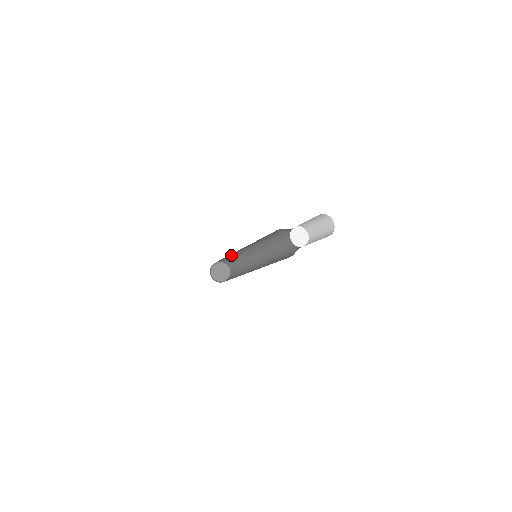
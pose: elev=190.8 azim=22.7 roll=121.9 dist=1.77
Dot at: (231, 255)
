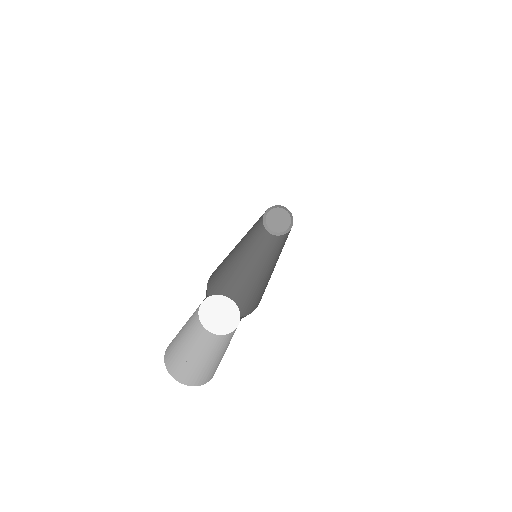
Dot at: occluded
